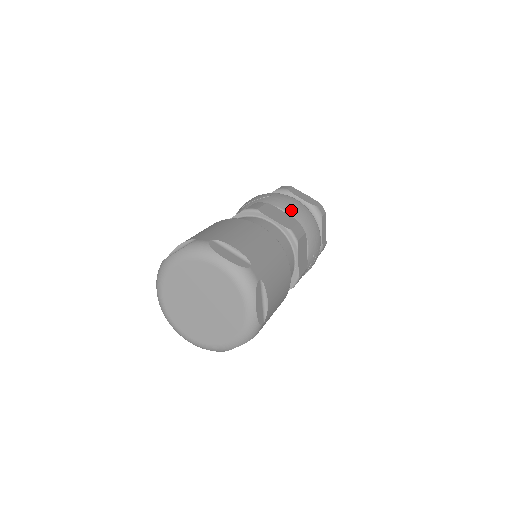
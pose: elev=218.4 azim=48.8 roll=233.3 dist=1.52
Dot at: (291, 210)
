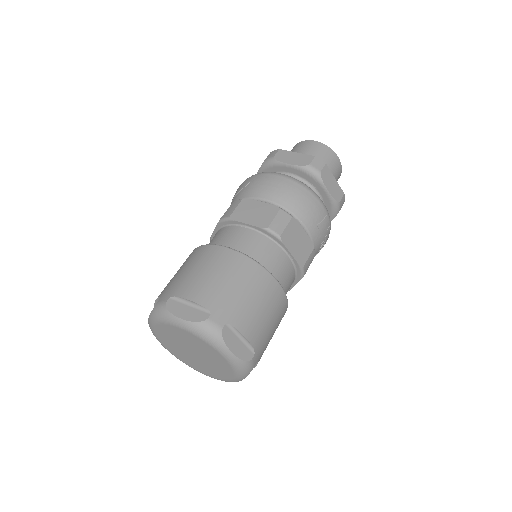
Dot at: (271, 195)
